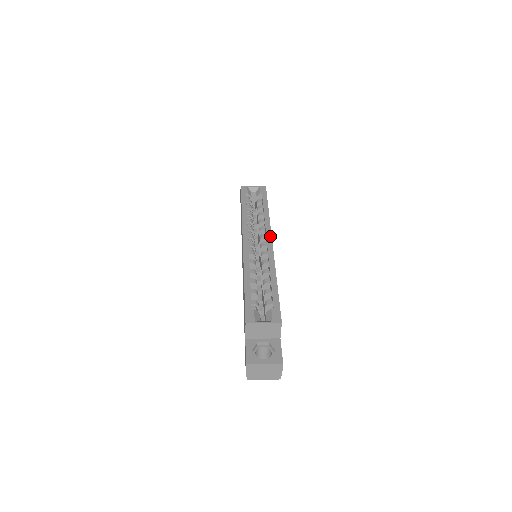
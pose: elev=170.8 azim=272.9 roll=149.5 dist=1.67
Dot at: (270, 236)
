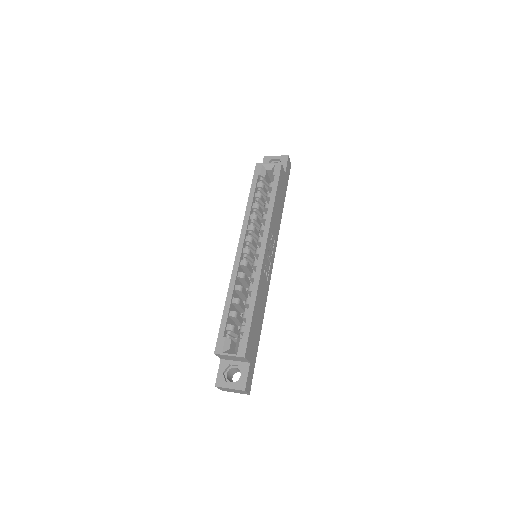
Dot at: (265, 242)
